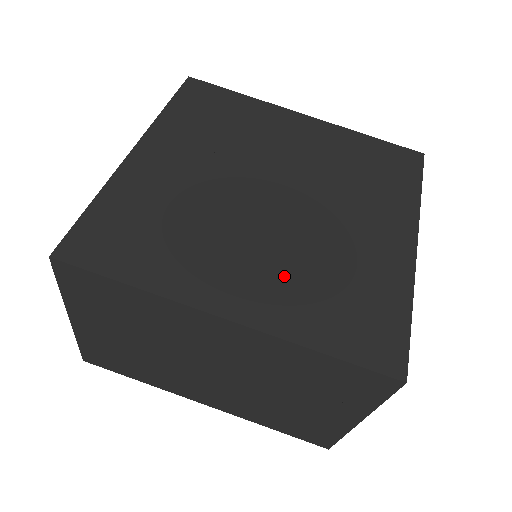
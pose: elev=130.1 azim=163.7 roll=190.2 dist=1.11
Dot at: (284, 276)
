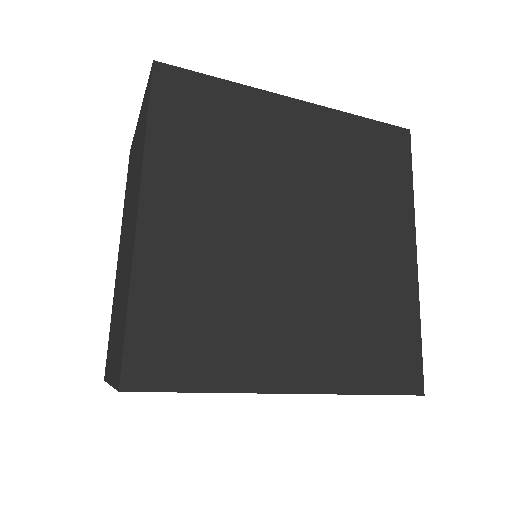
Dot at: (325, 330)
